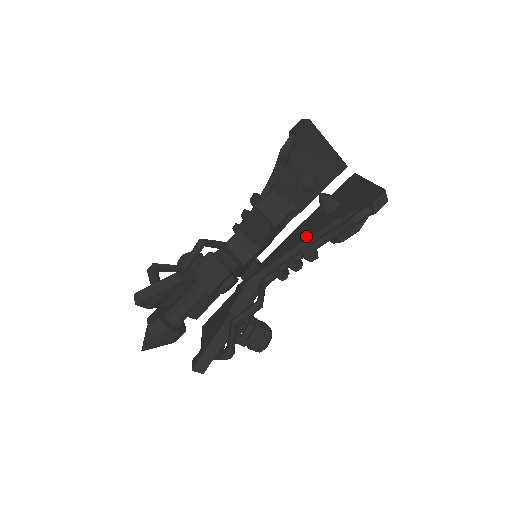
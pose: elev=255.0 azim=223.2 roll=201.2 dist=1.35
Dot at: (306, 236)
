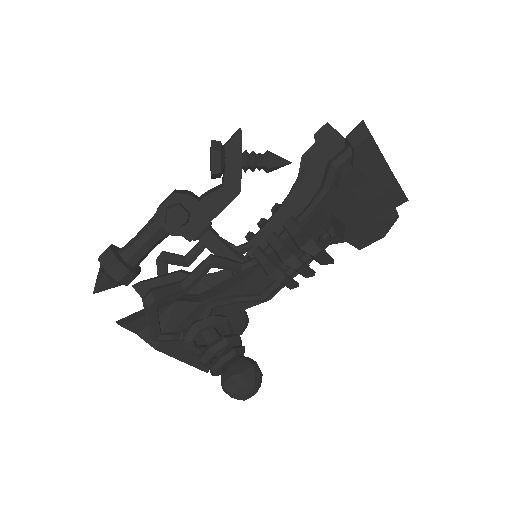
Dot at: occluded
